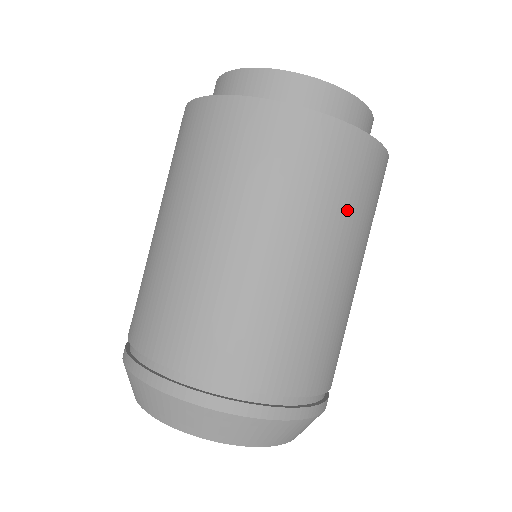
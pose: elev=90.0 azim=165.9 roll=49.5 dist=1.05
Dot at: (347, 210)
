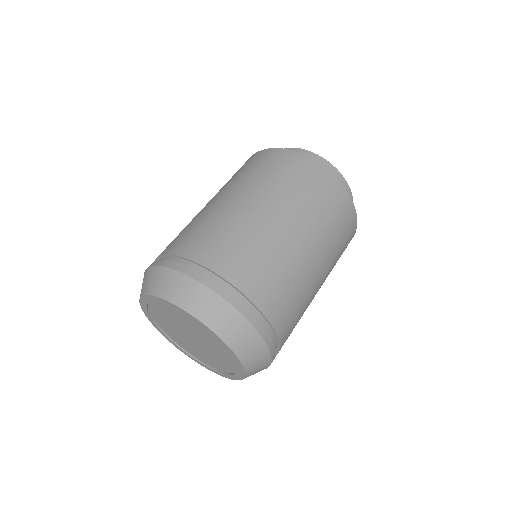
Dot at: (266, 179)
